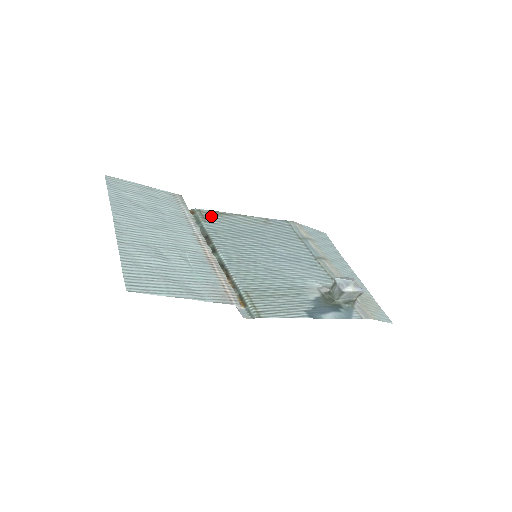
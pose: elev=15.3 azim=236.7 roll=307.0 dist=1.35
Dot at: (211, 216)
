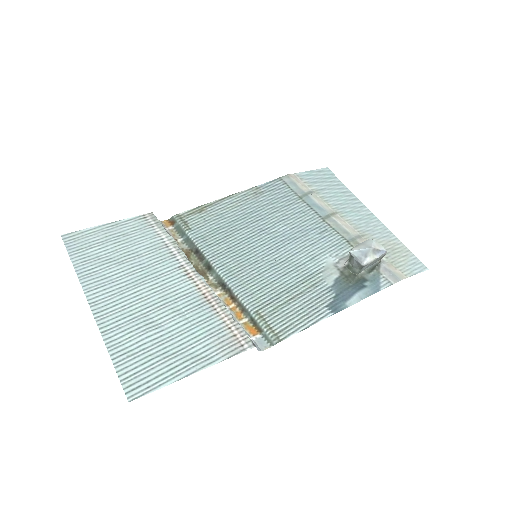
Dot at: (194, 218)
